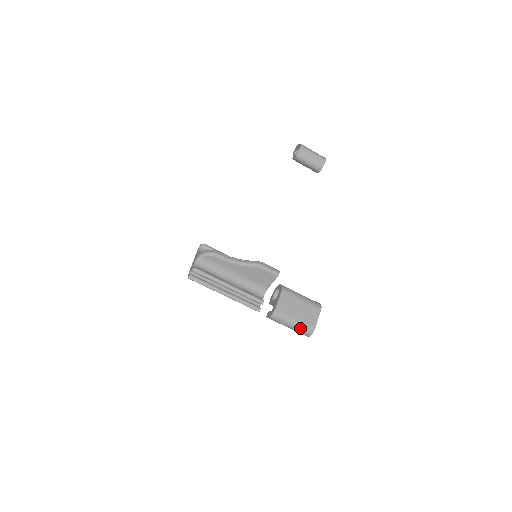
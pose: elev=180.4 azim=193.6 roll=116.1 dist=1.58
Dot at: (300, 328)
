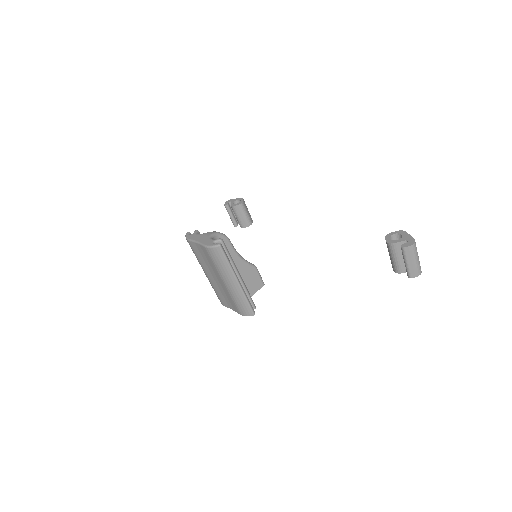
Dot at: (419, 264)
